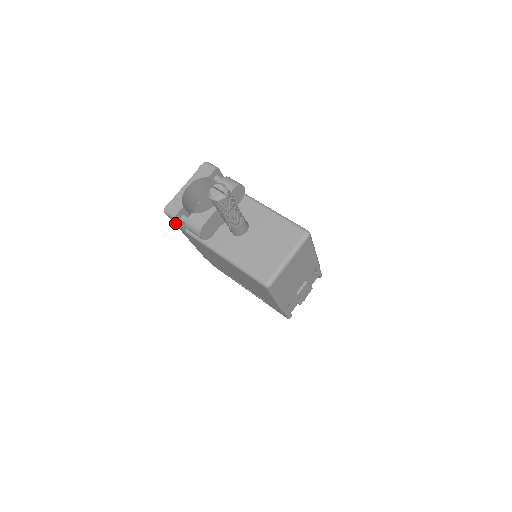
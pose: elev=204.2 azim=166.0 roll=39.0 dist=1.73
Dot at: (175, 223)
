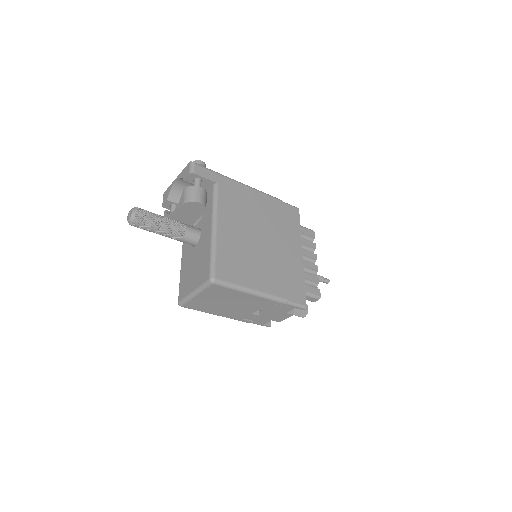
Dot at: occluded
